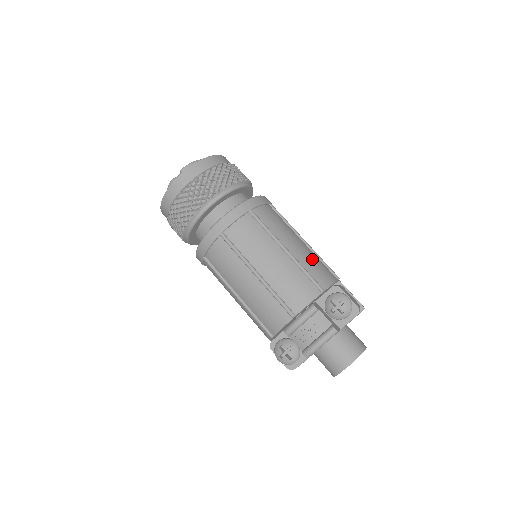
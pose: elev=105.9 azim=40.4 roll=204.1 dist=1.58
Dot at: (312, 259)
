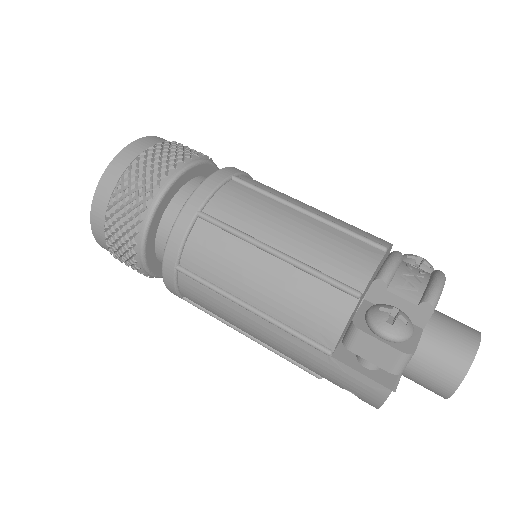
Dot at: occluded
